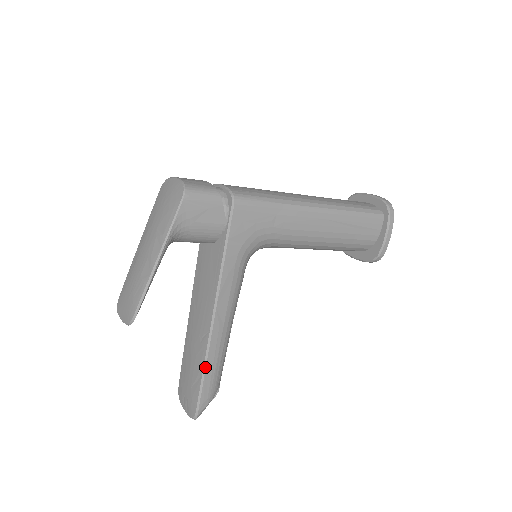
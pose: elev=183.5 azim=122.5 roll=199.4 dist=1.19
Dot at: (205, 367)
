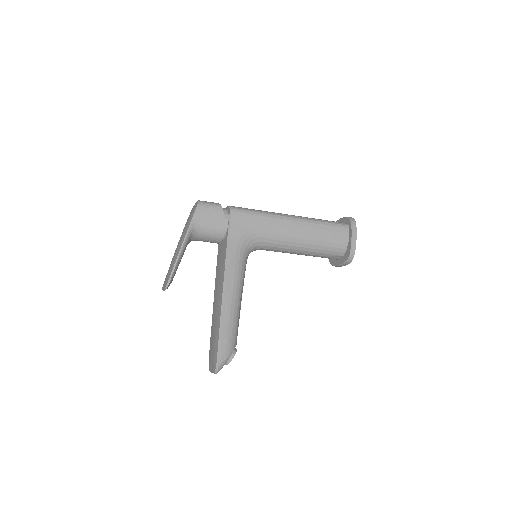
Dot at: (221, 326)
